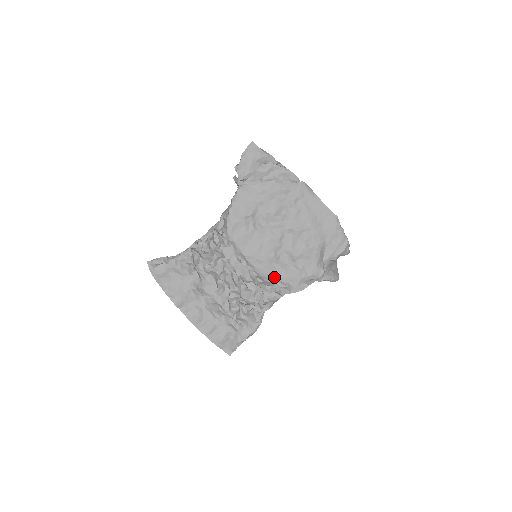
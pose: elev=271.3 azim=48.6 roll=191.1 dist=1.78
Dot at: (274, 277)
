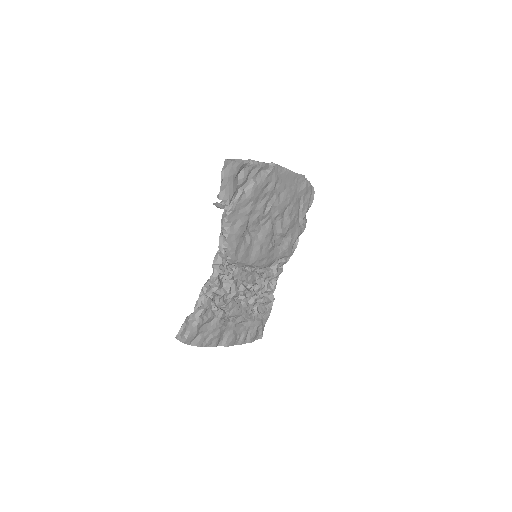
Dot at: (274, 260)
